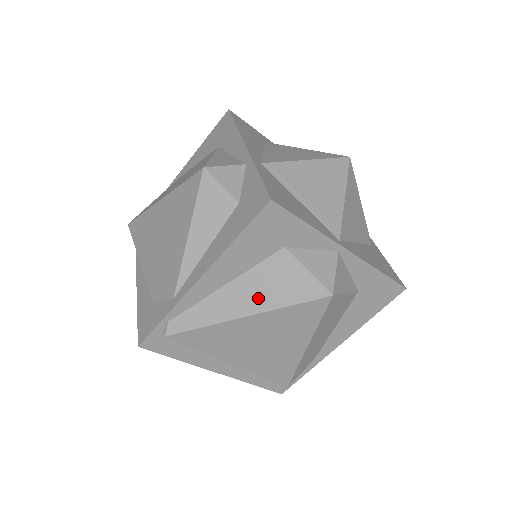
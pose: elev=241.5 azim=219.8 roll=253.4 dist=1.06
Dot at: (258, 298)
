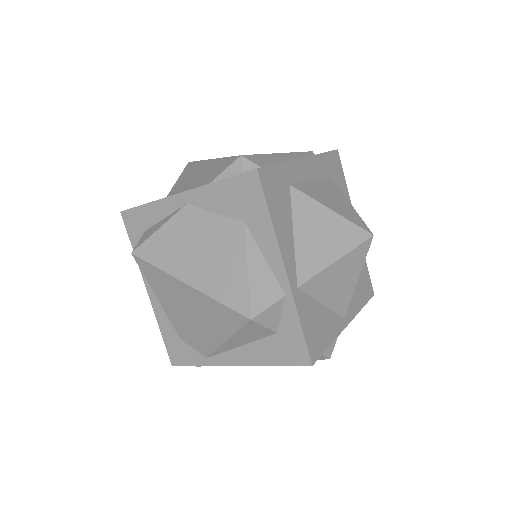
Dot at: occluded
